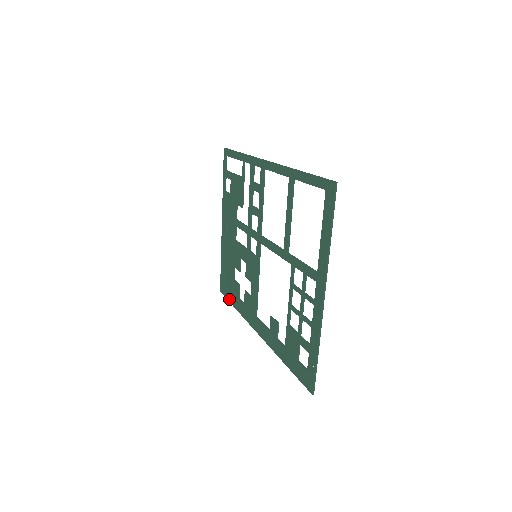
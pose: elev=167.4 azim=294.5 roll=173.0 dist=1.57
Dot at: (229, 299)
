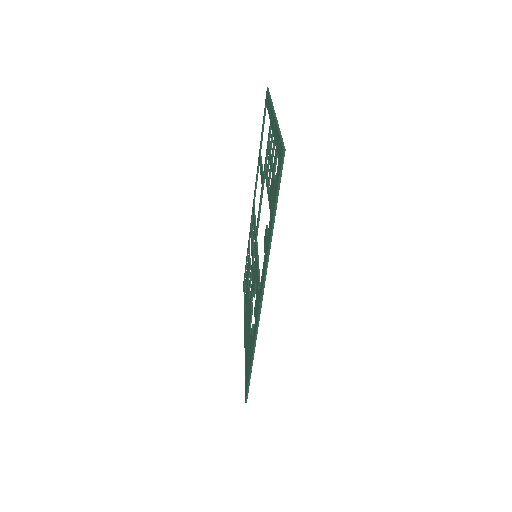
Dot at: (249, 373)
